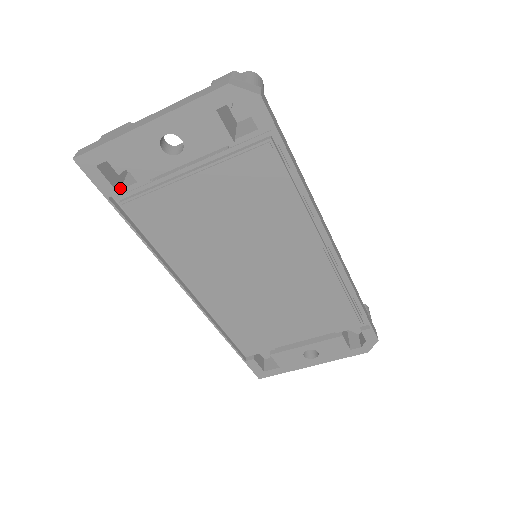
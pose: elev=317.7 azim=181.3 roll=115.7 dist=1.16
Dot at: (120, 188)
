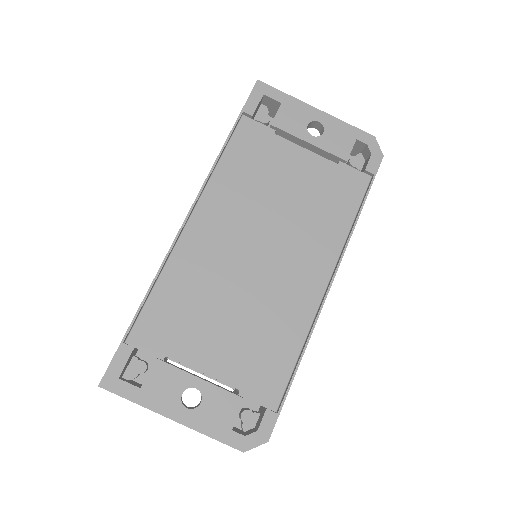
Dot at: (252, 119)
